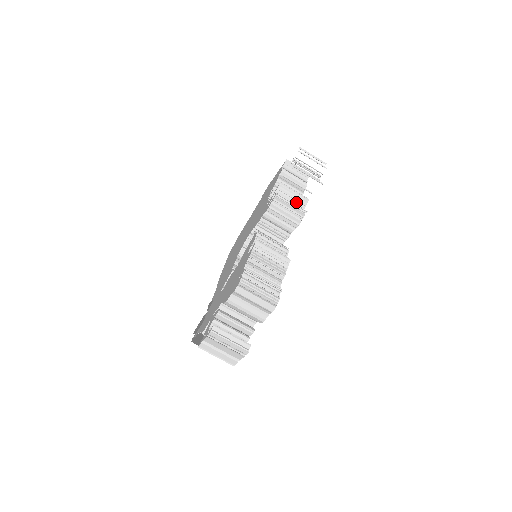
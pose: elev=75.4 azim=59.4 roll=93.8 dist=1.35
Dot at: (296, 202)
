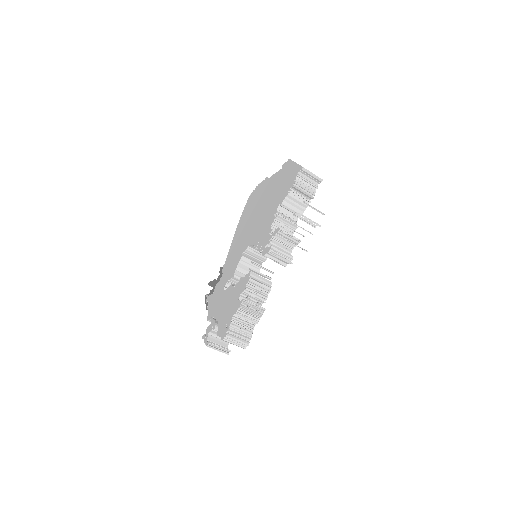
Dot at: (290, 243)
